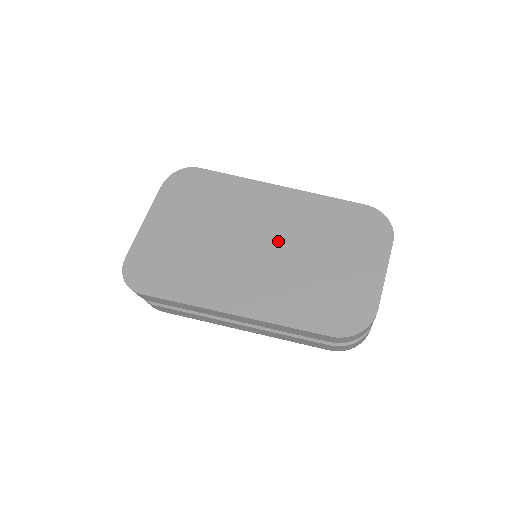
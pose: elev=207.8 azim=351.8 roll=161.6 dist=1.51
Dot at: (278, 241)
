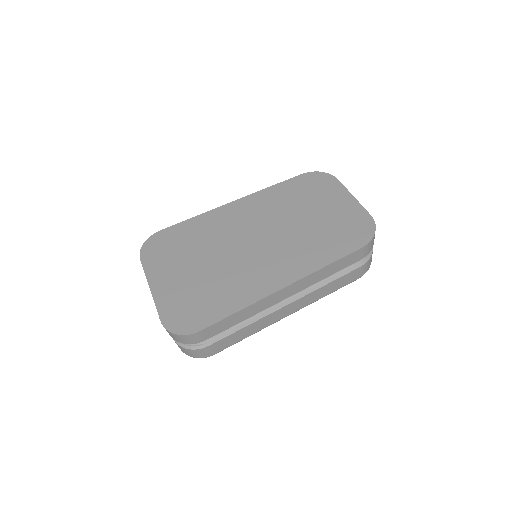
Dot at: (267, 228)
